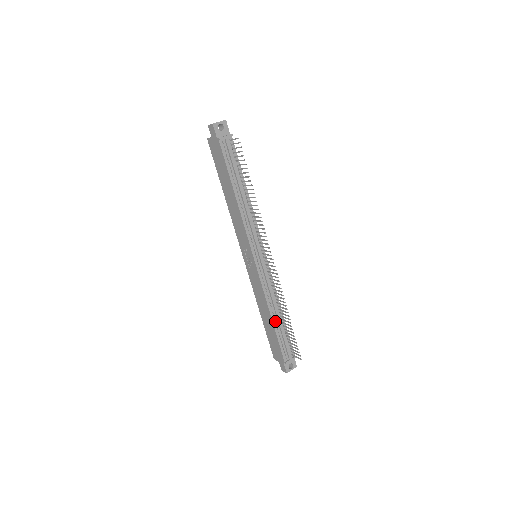
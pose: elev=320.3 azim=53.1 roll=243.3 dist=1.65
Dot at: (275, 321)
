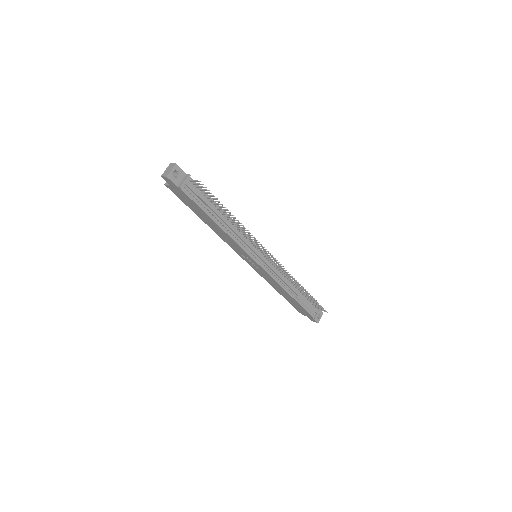
Dot at: (294, 295)
